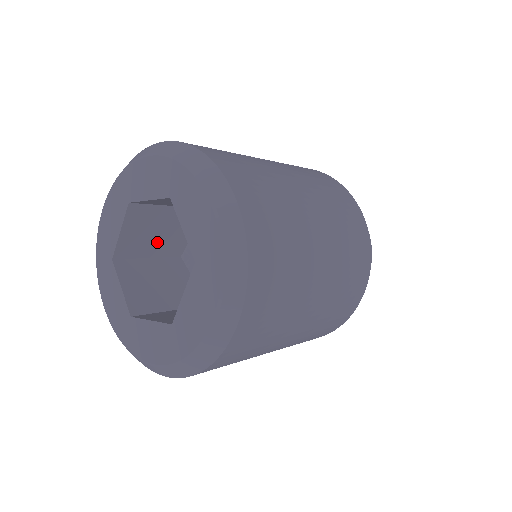
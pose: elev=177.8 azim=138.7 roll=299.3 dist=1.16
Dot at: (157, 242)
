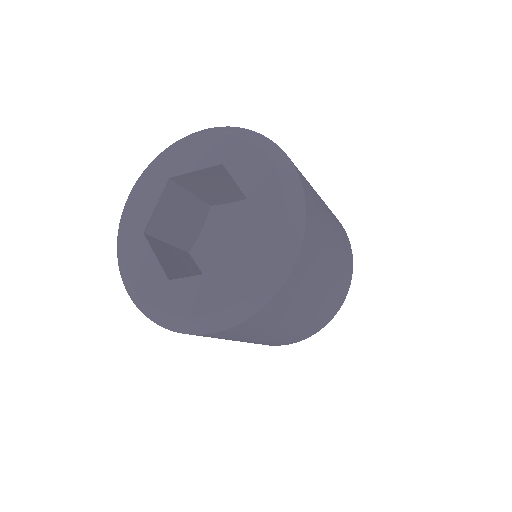
Dot at: (177, 229)
